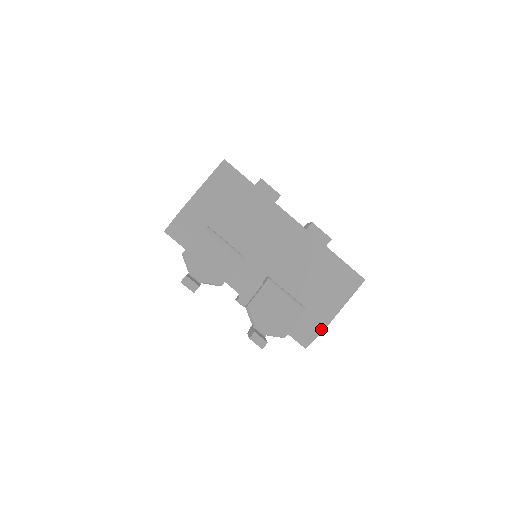
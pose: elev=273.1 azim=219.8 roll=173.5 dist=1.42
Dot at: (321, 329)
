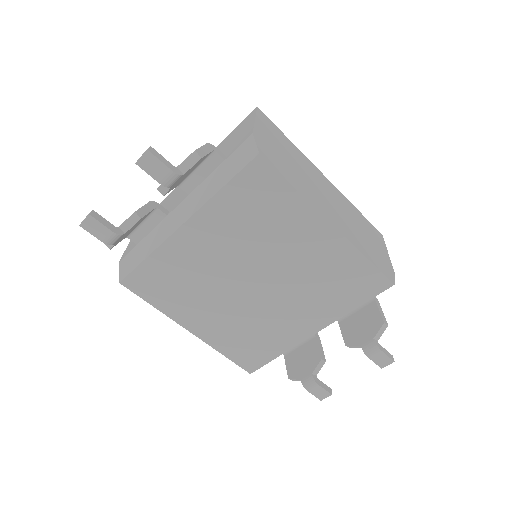
Dot at: (250, 136)
